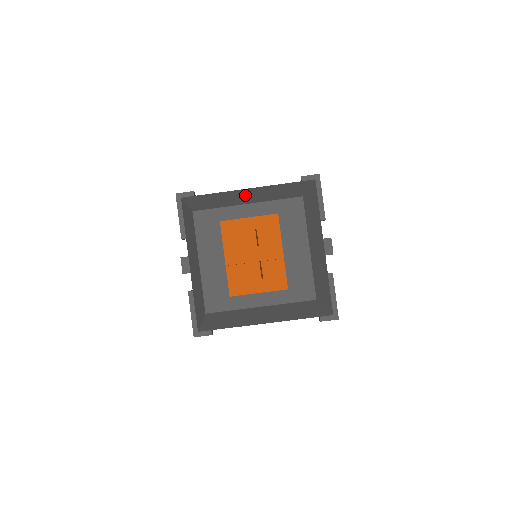
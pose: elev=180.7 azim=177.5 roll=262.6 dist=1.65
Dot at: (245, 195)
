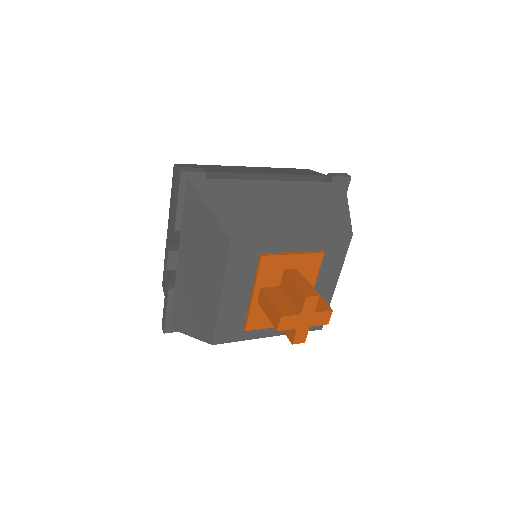
Dot at: (281, 205)
